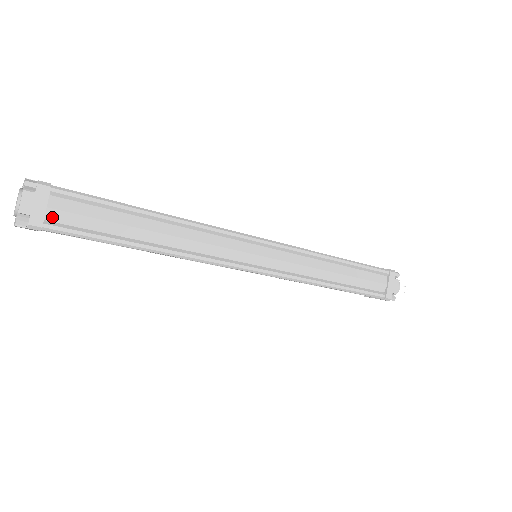
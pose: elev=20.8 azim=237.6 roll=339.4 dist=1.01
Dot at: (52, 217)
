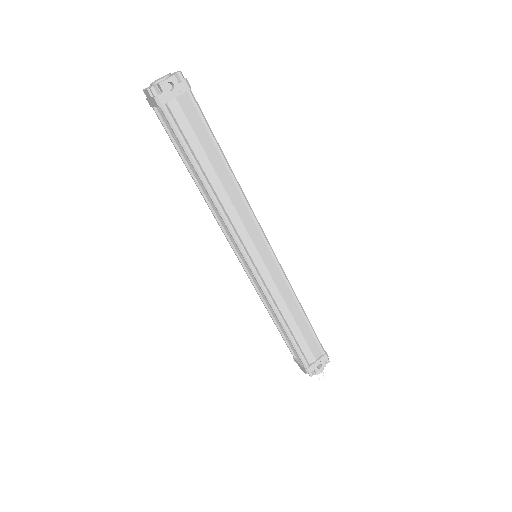
Dot at: occluded
